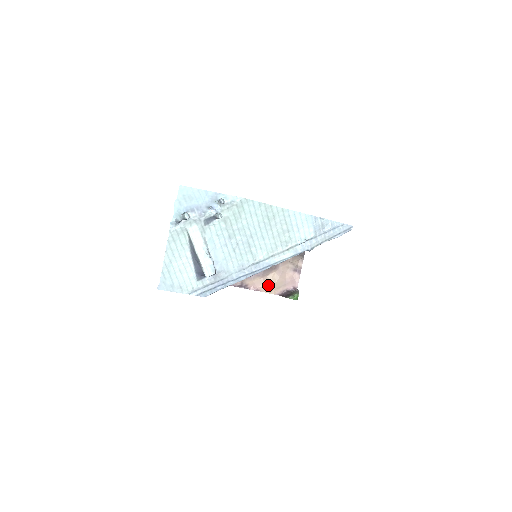
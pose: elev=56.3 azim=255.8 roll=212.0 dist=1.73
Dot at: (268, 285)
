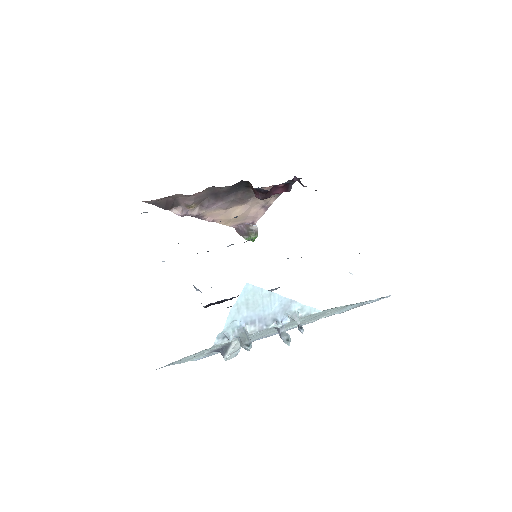
Dot at: (227, 218)
